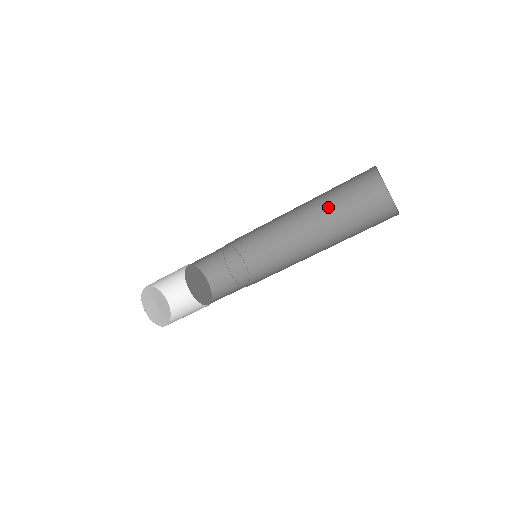
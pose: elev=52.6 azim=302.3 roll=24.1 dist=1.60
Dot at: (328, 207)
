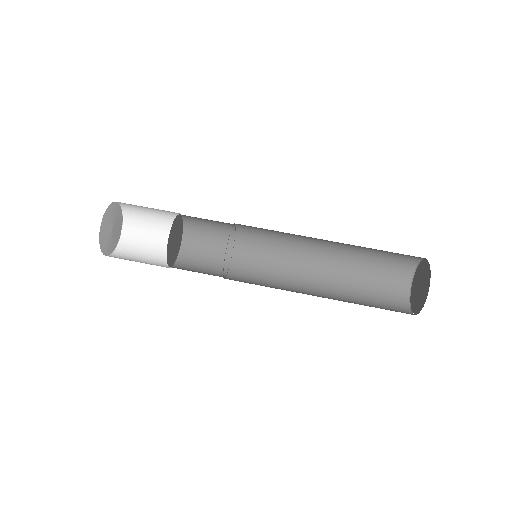
Dot at: (346, 301)
